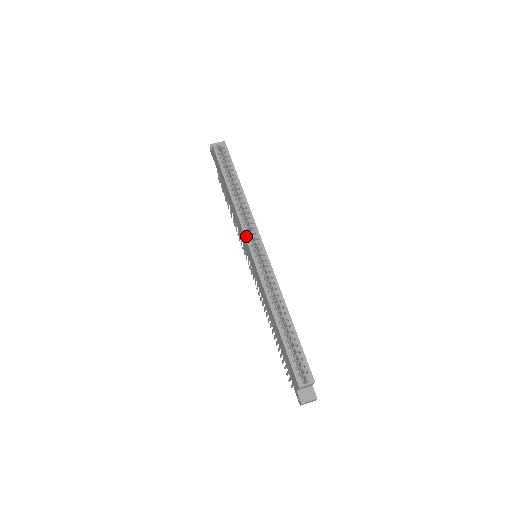
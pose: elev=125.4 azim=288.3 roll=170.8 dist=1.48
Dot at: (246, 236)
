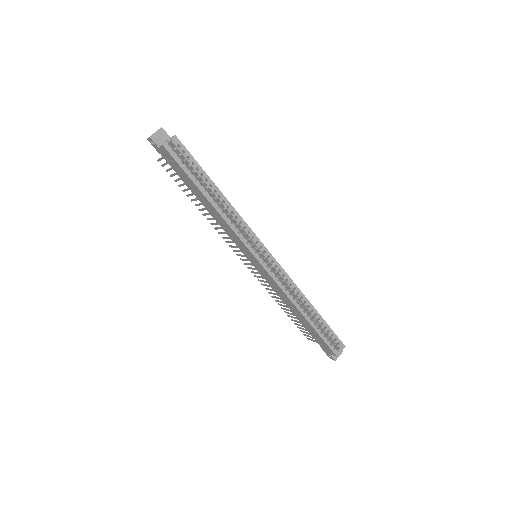
Dot at: (250, 249)
